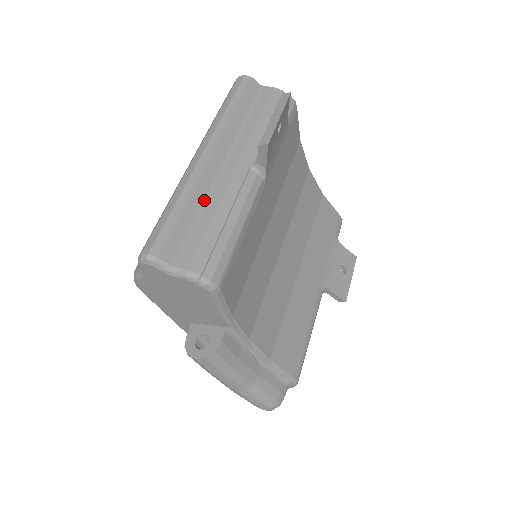
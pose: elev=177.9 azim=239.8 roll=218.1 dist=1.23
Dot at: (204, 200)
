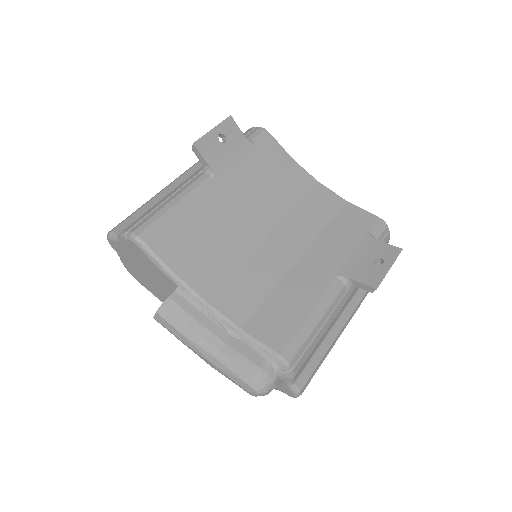
Dot at: occluded
